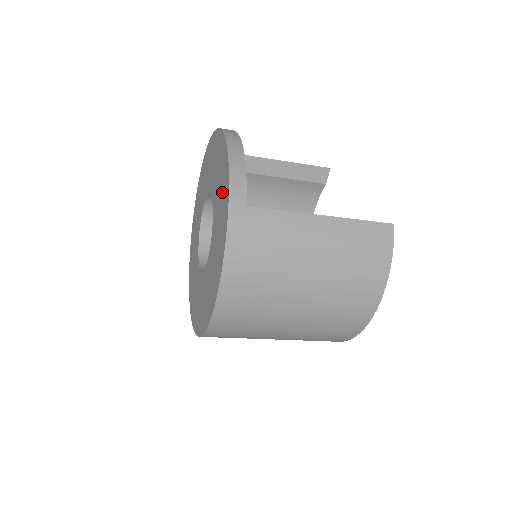
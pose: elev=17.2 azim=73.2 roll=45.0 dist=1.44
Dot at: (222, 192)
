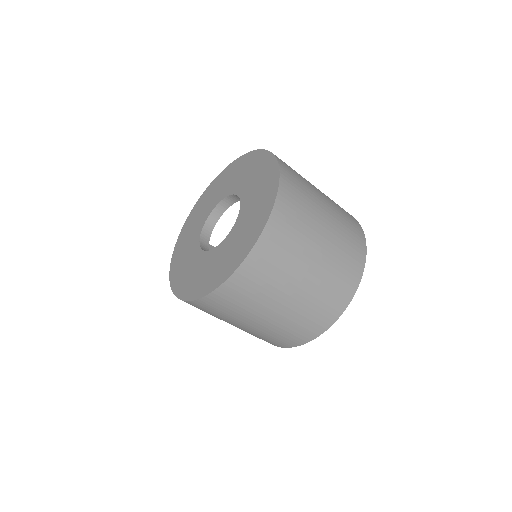
Dot at: (243, 167)
